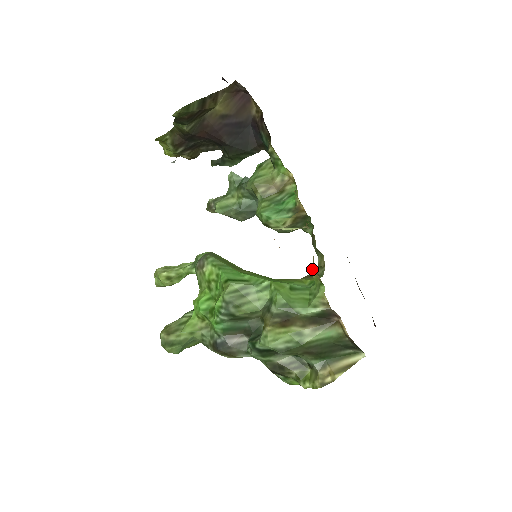
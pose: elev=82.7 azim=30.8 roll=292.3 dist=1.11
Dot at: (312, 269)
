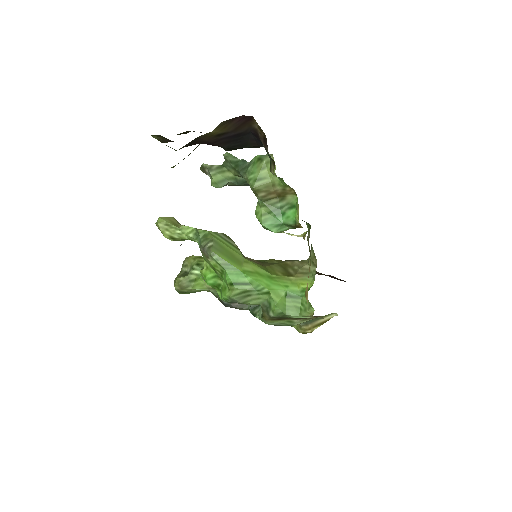
Dot at: (305, 295)
